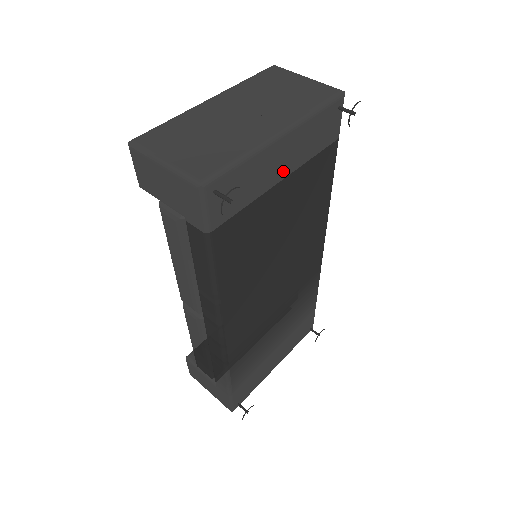
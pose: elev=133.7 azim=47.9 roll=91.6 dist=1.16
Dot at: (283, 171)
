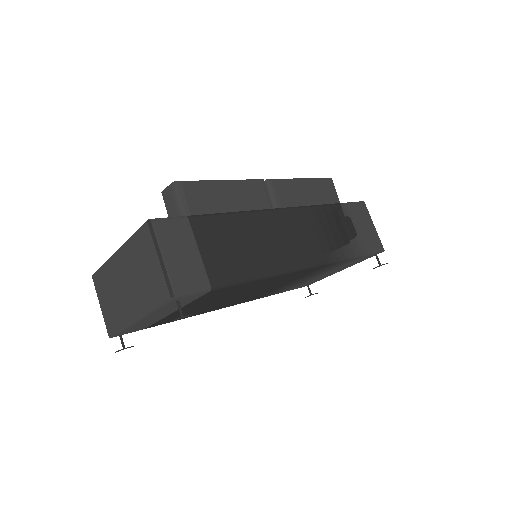
Dot at: (167, 313)
